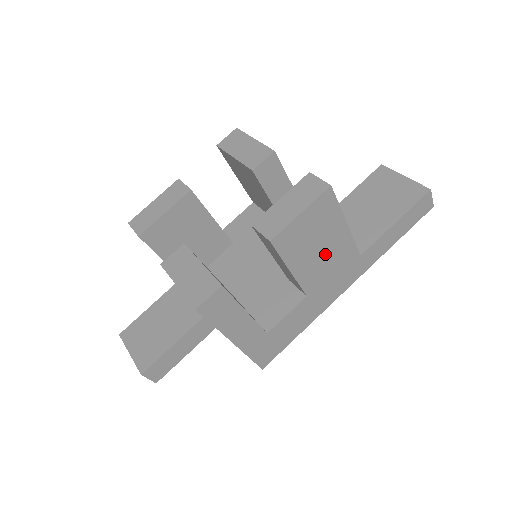
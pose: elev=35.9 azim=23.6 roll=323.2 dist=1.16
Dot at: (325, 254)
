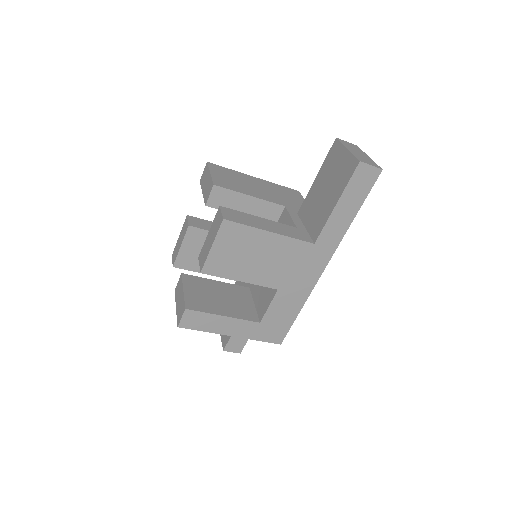
Dot at: (268, 259)
